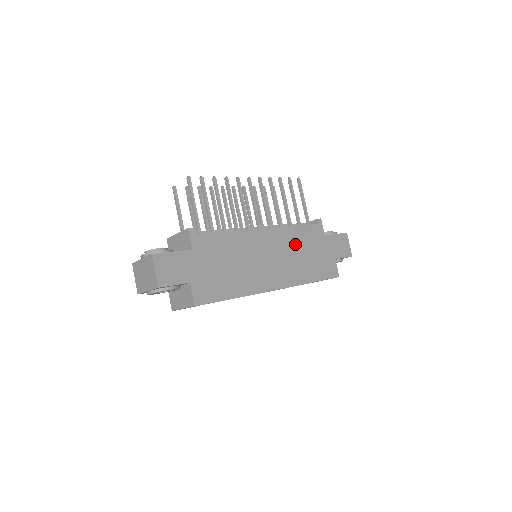
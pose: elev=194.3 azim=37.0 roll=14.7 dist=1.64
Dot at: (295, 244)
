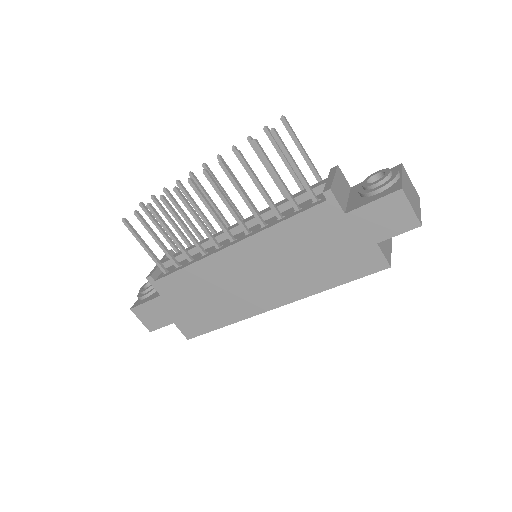
Dot at: (288, 248)
